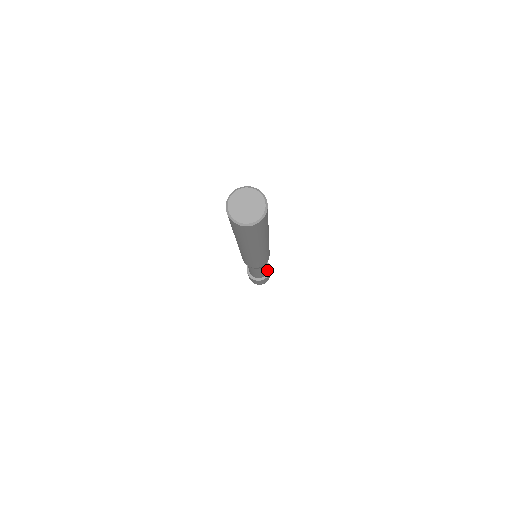
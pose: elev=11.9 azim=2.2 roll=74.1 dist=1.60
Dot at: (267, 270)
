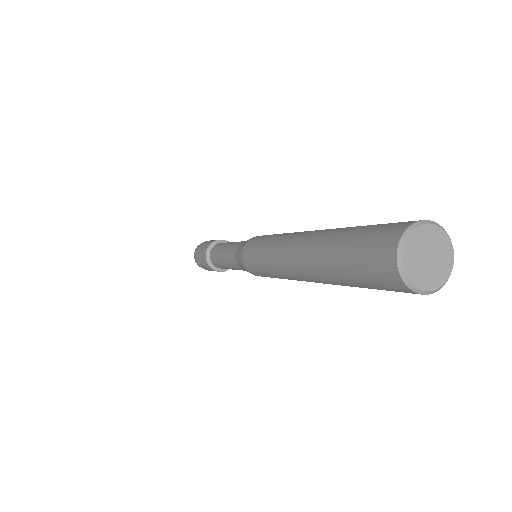
Dot at: occluded
